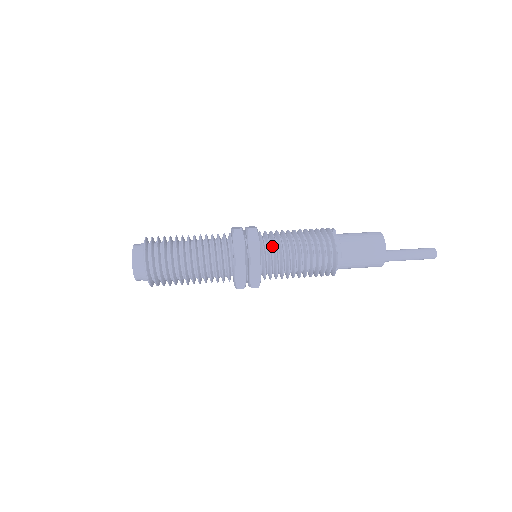
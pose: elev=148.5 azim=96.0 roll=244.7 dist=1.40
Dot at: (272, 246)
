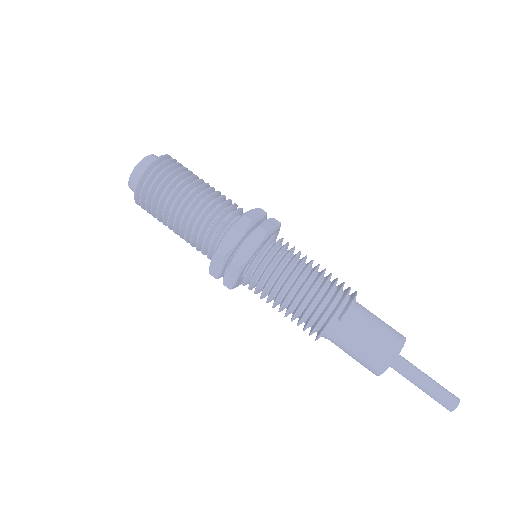
Dot at: (257, 282)
